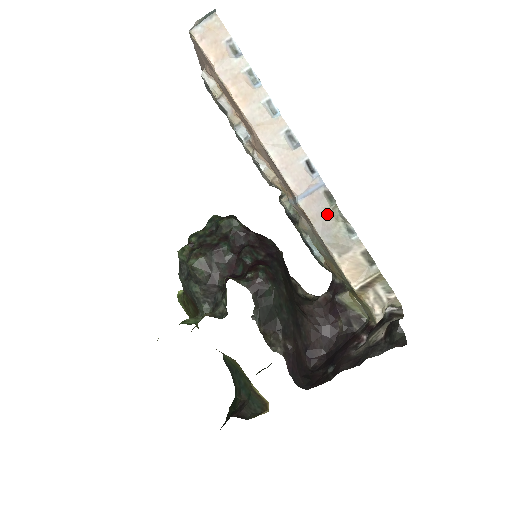
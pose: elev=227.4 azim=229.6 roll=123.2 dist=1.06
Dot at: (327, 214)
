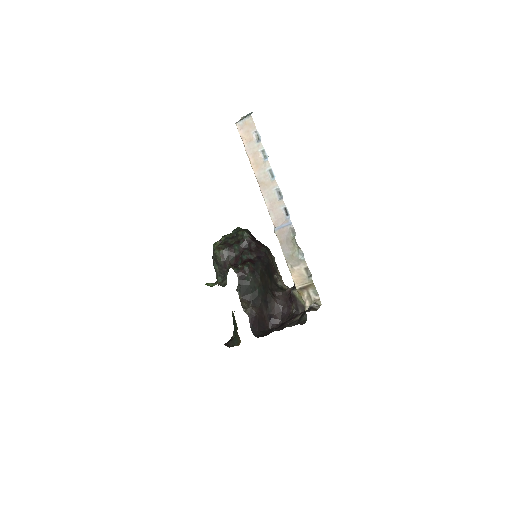
Dot at: (289, 241)
